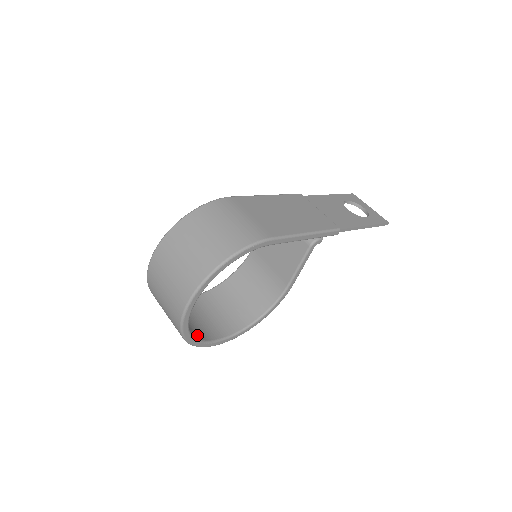
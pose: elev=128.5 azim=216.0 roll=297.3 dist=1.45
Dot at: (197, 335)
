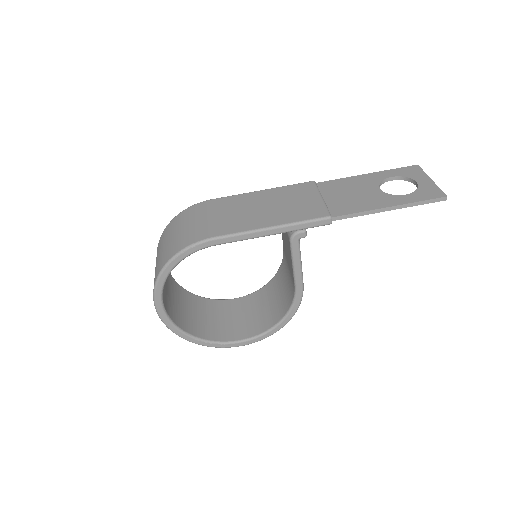
Dot at: (206, 335)
